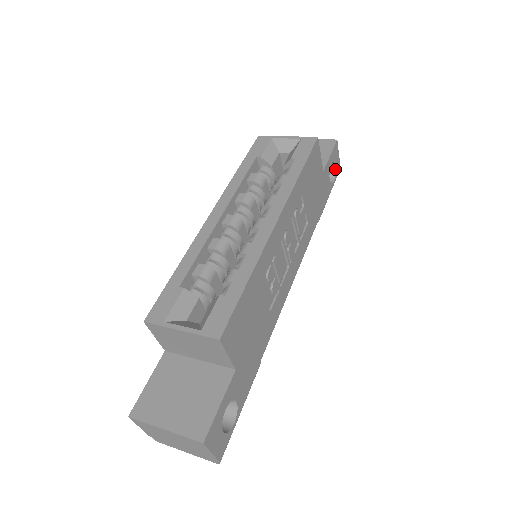
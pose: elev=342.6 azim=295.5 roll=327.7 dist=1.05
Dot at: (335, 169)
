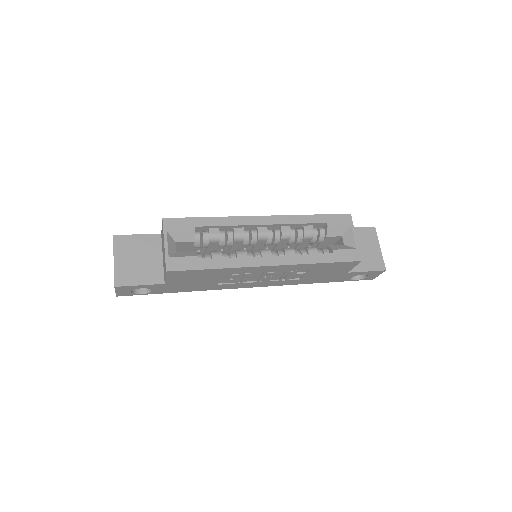
Dot at: (365, 277)
